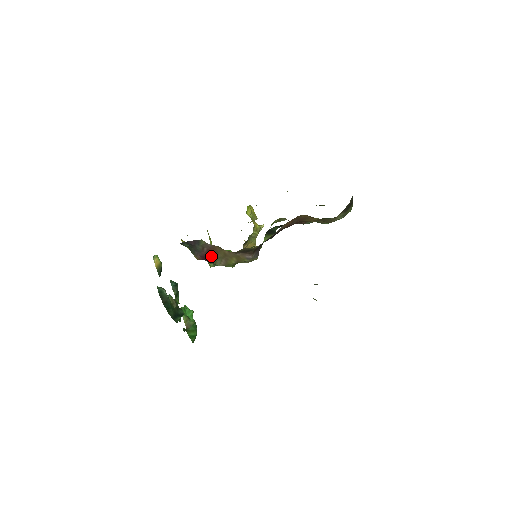
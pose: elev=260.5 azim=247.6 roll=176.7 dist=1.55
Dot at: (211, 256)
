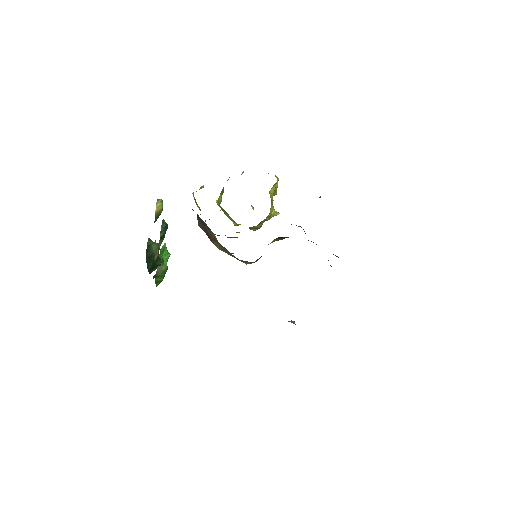
Dot at: (215, 241)
